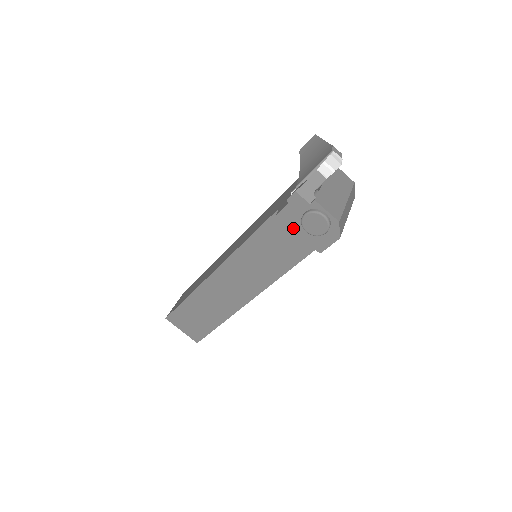
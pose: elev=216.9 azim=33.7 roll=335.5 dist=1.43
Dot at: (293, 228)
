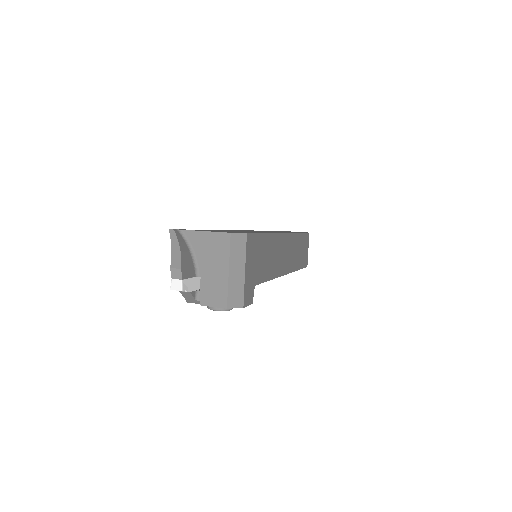
Dot at: occluded
